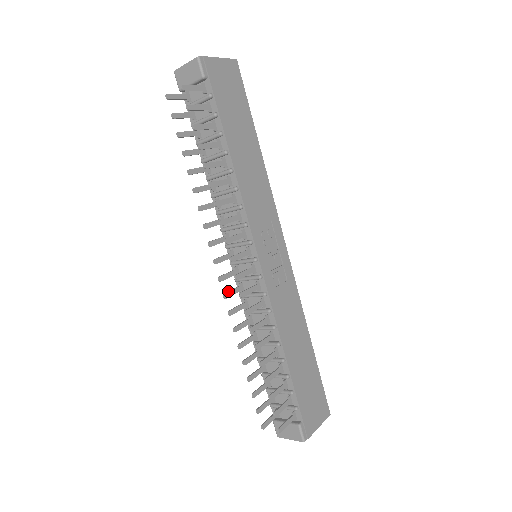
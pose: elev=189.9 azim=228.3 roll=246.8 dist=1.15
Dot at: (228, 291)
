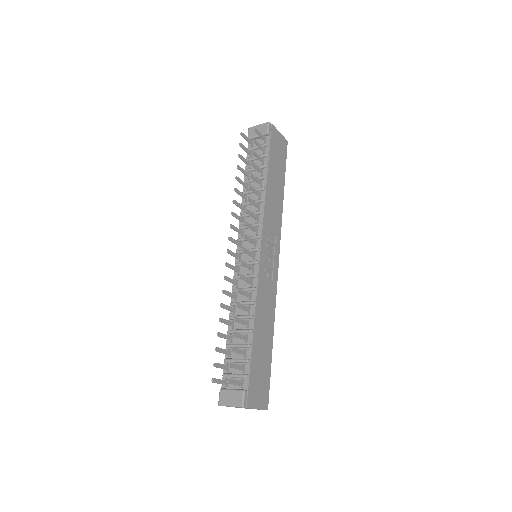
Dot at: (229, 264)
